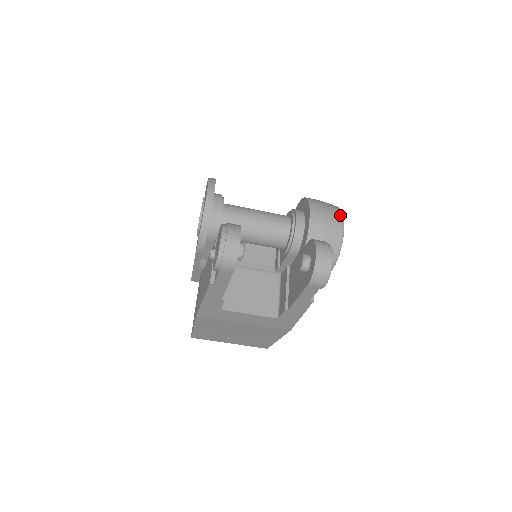
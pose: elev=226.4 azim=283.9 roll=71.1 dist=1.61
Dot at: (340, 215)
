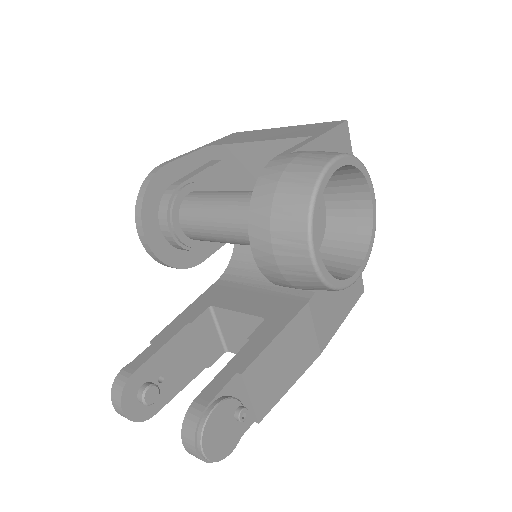
Dot at: (302, 238)
